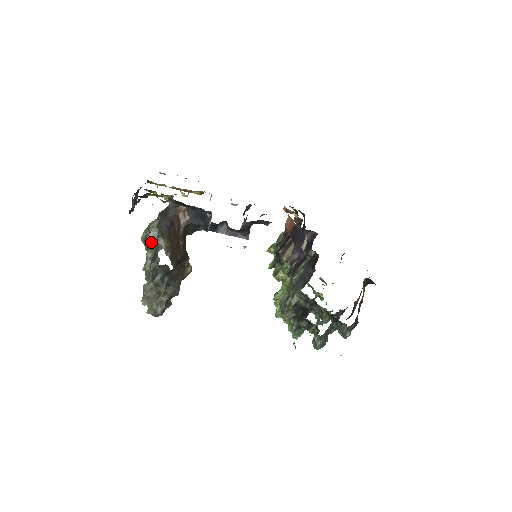
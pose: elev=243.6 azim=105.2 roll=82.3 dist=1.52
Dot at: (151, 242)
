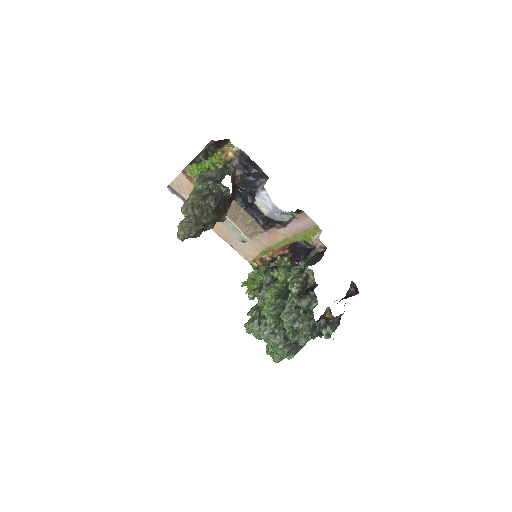
Dot at: (207, 179)
